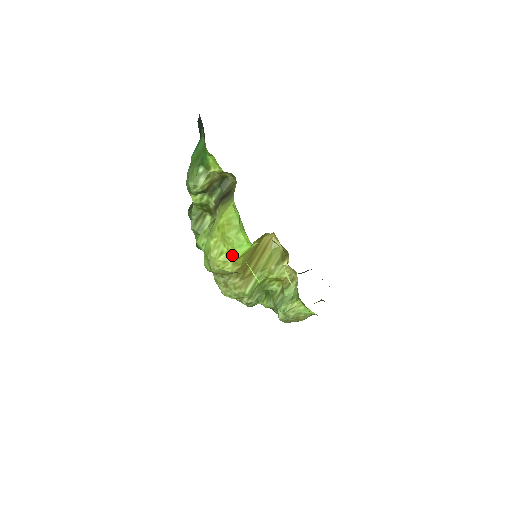
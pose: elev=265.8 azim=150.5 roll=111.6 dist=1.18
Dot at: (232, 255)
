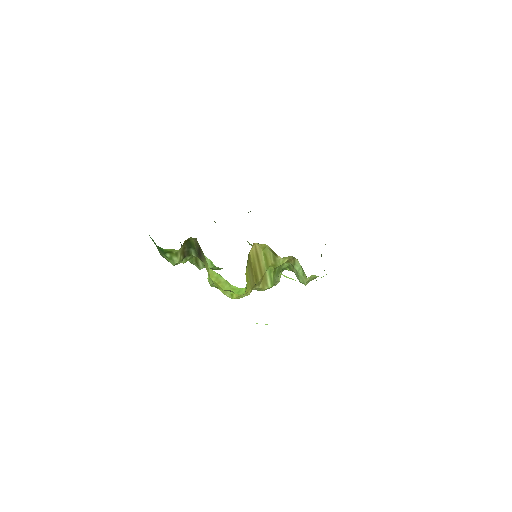
Dot at: occluded
